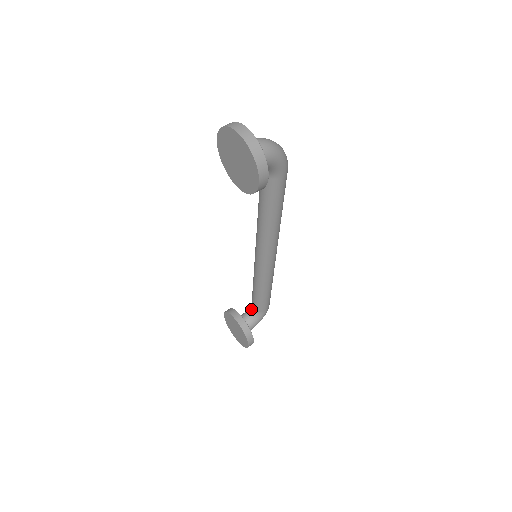
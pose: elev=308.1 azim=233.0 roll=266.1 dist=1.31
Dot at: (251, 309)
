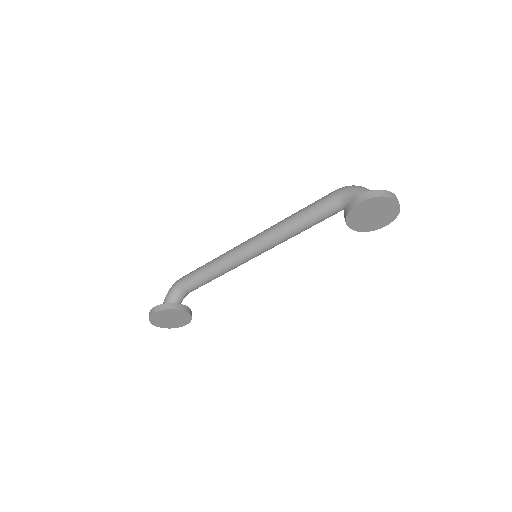
Dot at: (181, 294)
